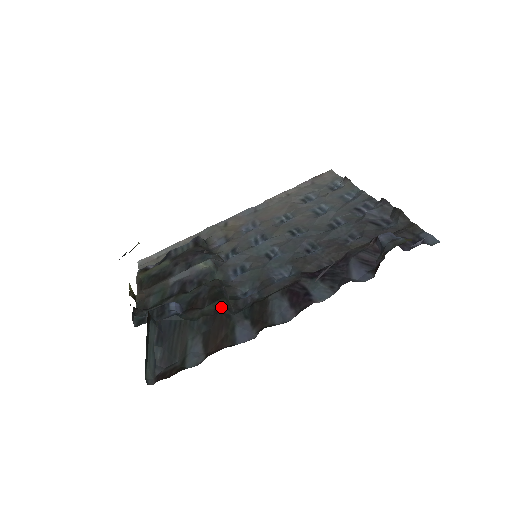
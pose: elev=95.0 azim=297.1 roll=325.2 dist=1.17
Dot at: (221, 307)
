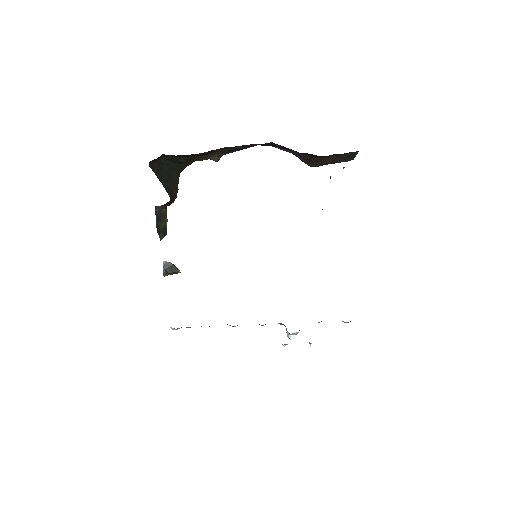
Dot at: occluded
